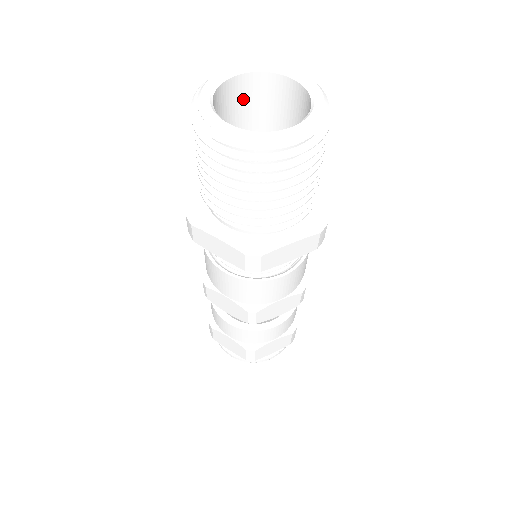
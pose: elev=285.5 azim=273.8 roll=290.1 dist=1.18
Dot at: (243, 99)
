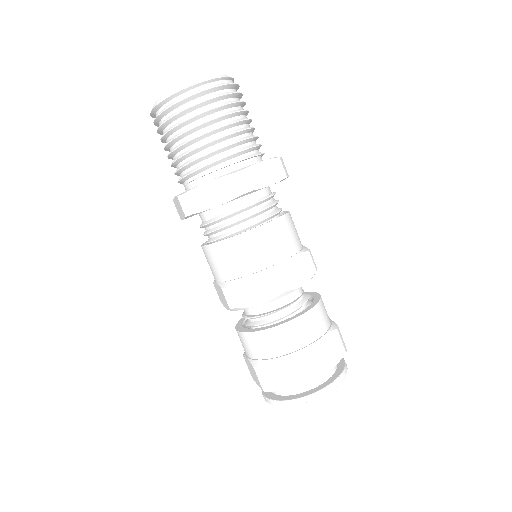
Dot at: occluded
